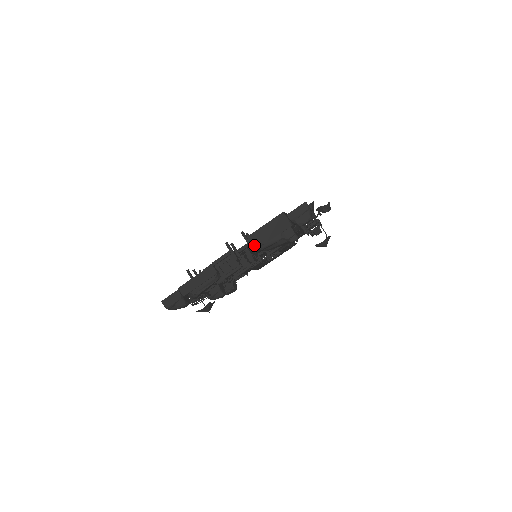
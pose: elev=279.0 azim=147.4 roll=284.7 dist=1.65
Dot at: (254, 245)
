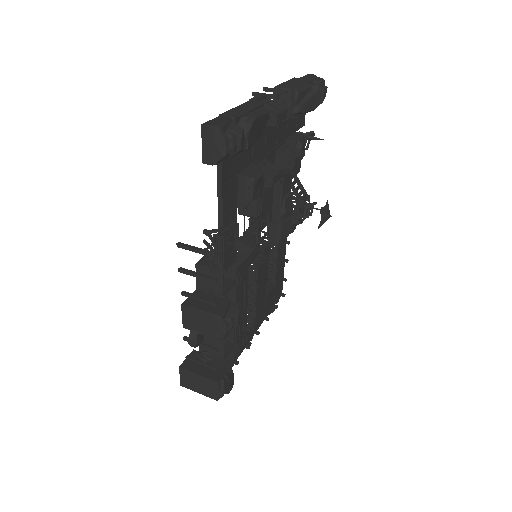
Dot at: (288, 88)
